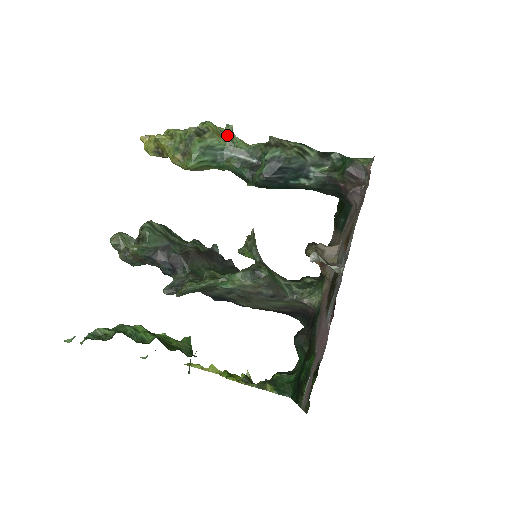
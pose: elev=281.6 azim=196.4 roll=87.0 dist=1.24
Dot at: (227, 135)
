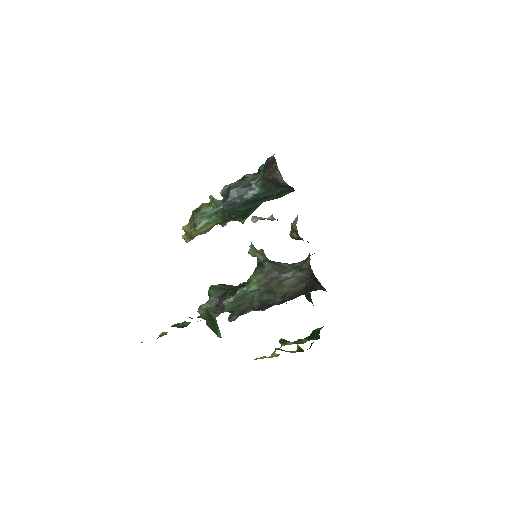
Dot at: (212, 202)
